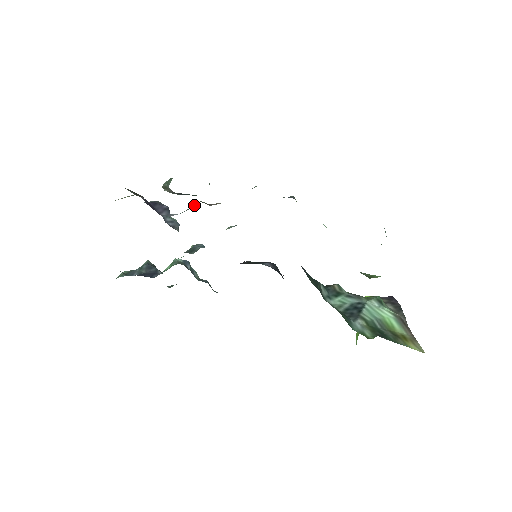
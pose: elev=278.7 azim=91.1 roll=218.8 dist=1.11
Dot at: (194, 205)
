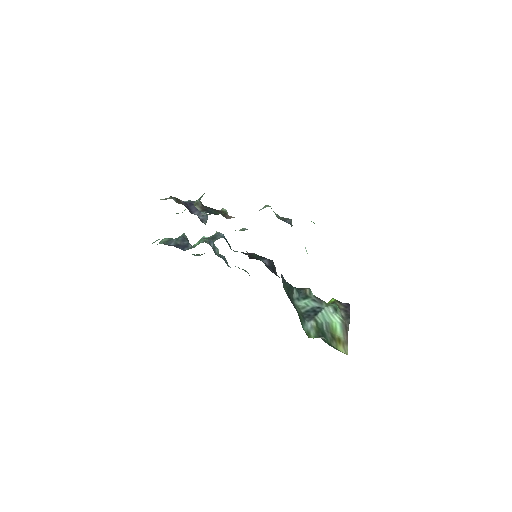
Dot at: occluded
